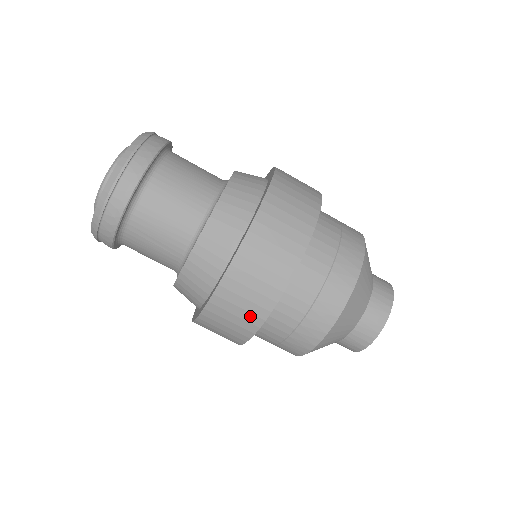
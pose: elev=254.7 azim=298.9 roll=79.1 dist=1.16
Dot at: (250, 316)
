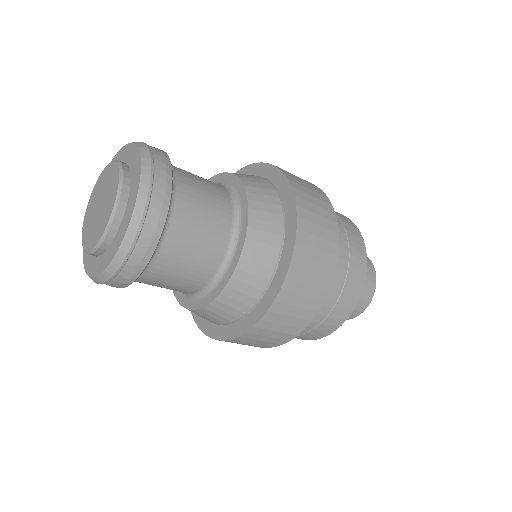
Dot at: (262, 345)
